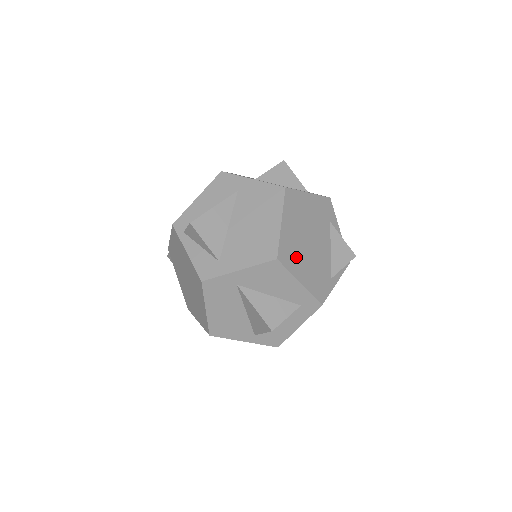
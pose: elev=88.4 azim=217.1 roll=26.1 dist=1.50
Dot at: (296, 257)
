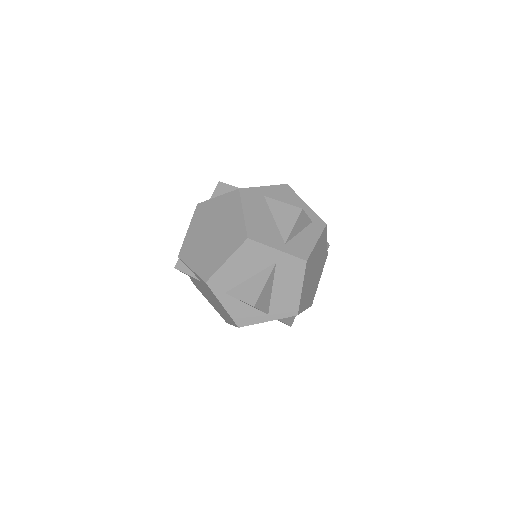
Dot at: occluded
